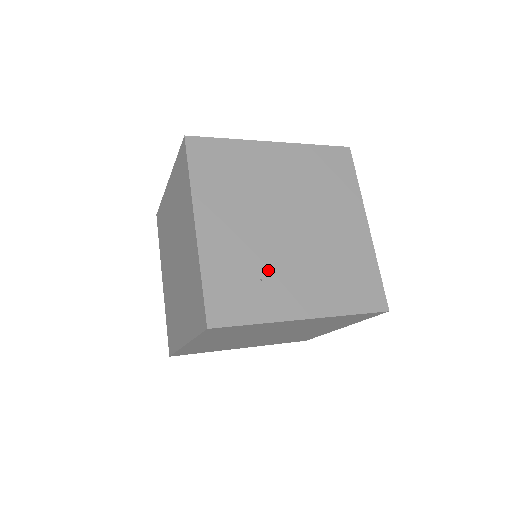
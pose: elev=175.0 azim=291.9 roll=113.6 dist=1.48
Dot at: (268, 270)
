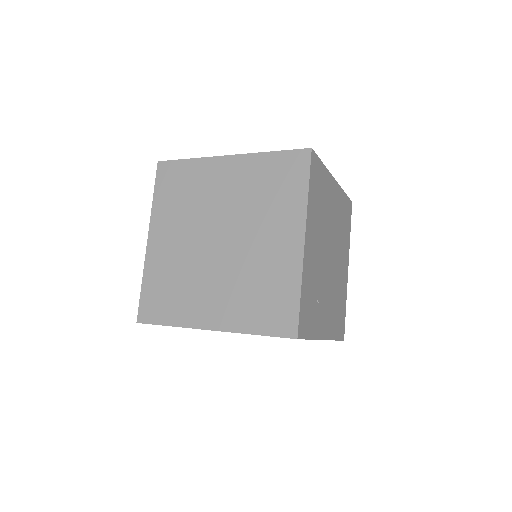
Dot at: (320, 294)
